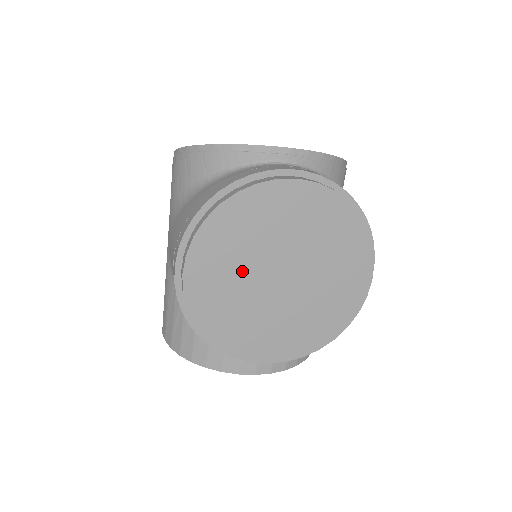
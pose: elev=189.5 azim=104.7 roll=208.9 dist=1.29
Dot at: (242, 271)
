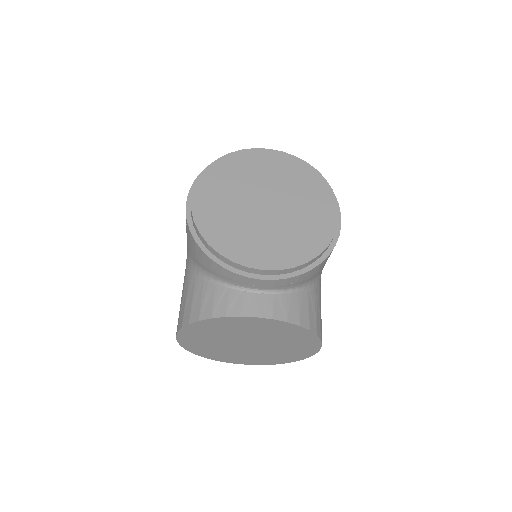
Dot at: (235, 198)
